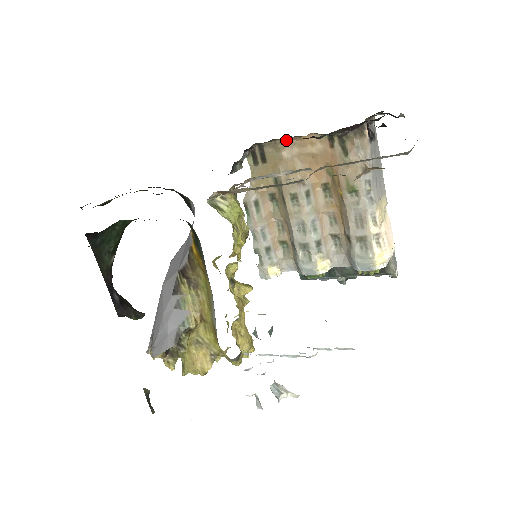
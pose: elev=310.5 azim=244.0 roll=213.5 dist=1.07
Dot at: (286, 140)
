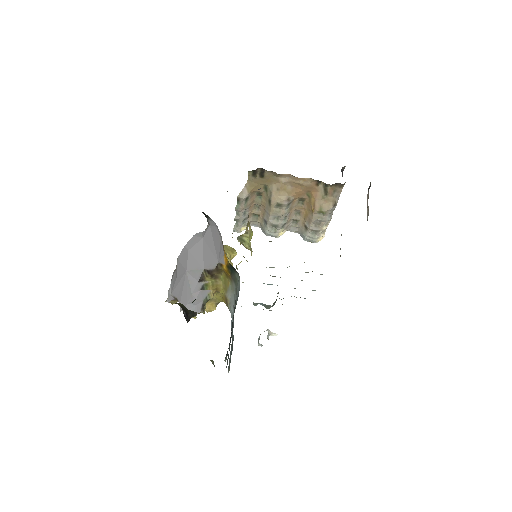
Dot at: (286, 174)
